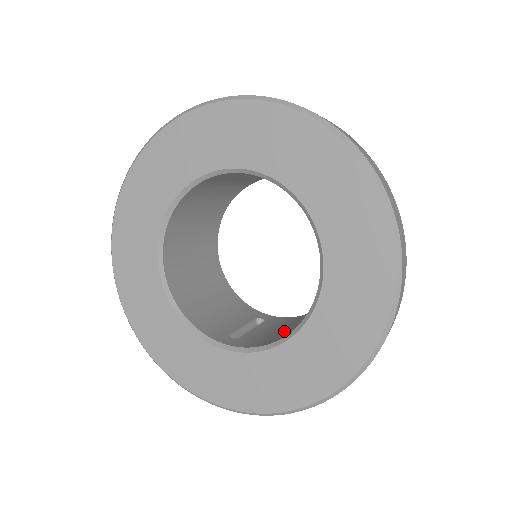
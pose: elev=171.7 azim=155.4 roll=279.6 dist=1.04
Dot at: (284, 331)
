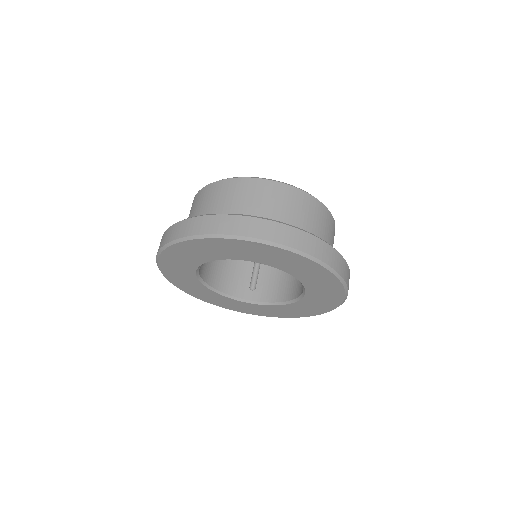
Dot at: (280, 280)
